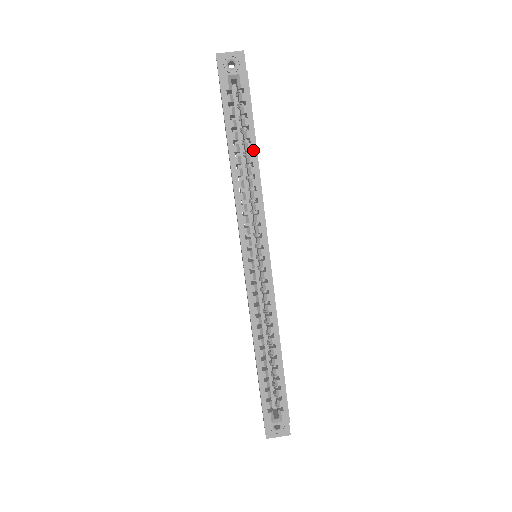
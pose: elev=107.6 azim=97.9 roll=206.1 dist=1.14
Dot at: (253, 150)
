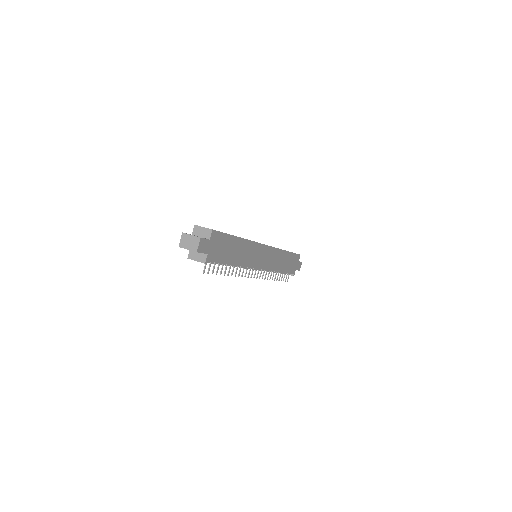
Dot at: occluded
